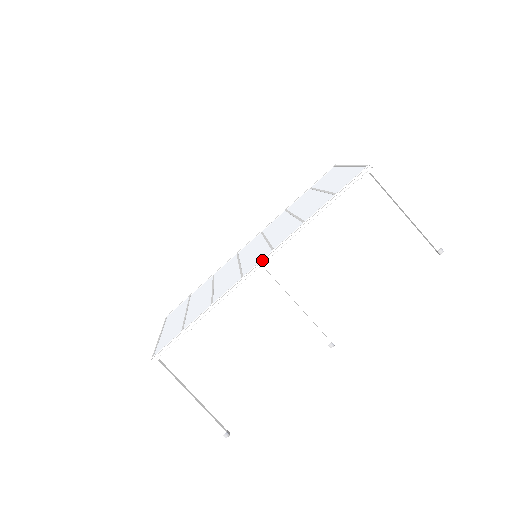
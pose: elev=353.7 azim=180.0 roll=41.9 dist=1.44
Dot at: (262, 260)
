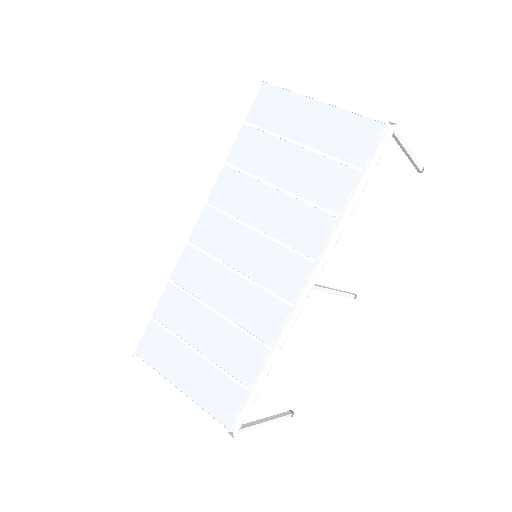
Dot at: (306, 277)
